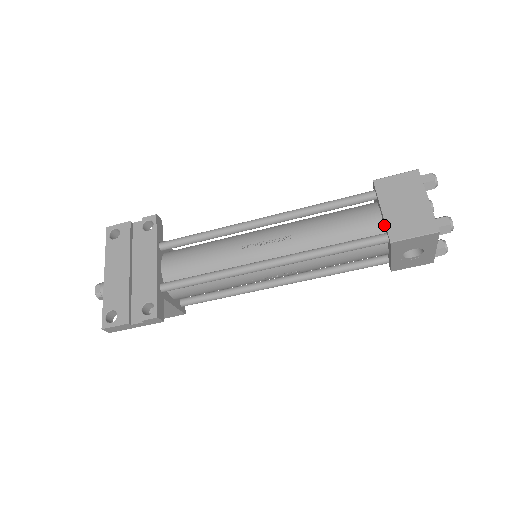
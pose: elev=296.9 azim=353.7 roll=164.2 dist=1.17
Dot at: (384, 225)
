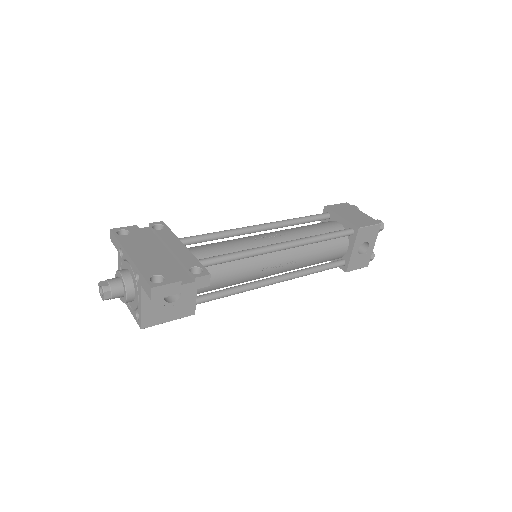
Dot at: (345, 226)
